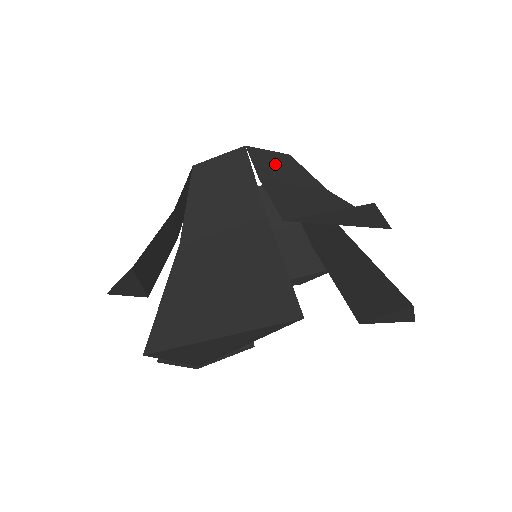
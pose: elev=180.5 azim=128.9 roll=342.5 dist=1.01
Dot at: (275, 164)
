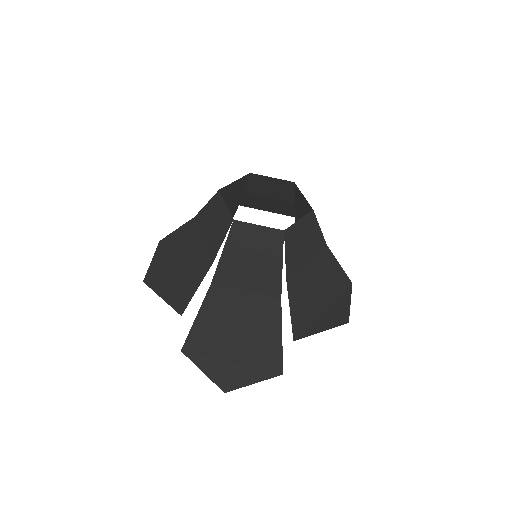
Dot at: (300, 241)
